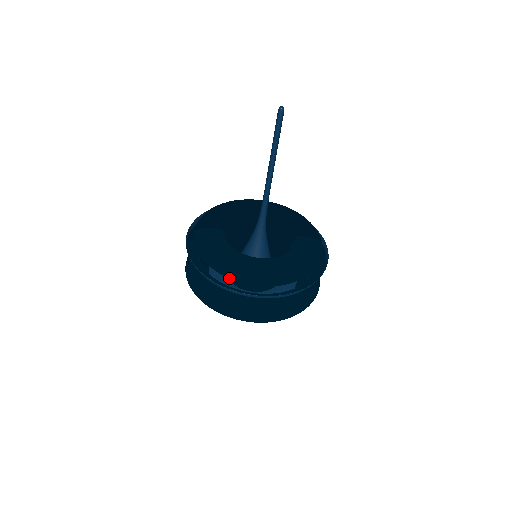
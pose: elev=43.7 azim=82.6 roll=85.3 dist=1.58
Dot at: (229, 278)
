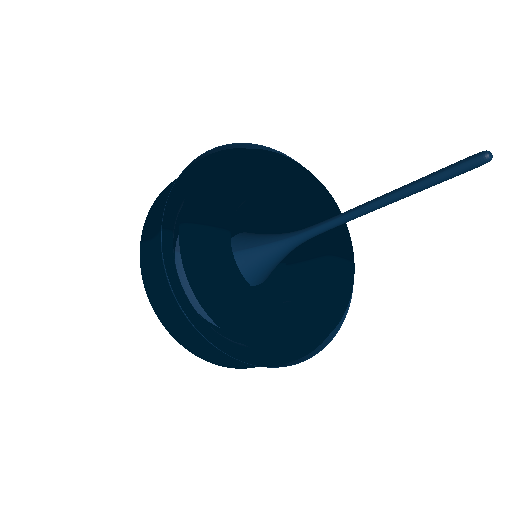
Dot at: (231, 336)
